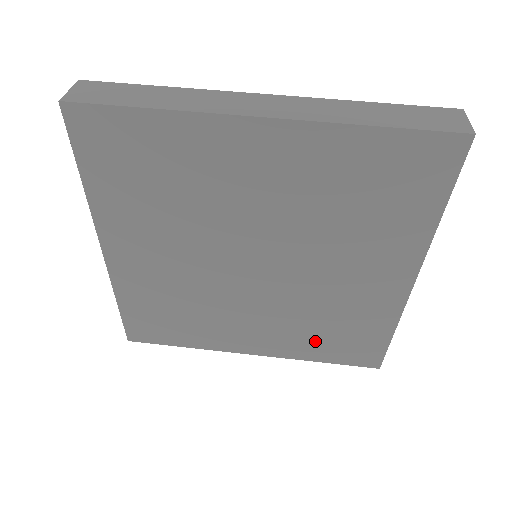
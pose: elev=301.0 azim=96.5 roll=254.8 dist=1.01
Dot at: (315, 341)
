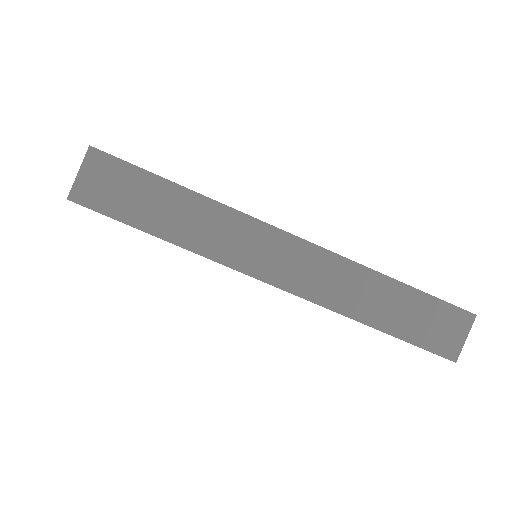
Dot at: occluded
